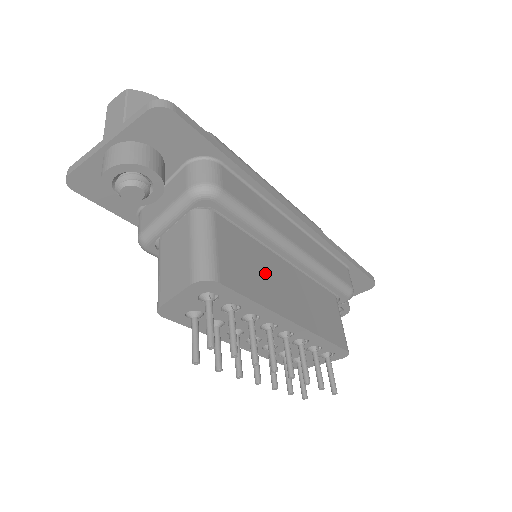
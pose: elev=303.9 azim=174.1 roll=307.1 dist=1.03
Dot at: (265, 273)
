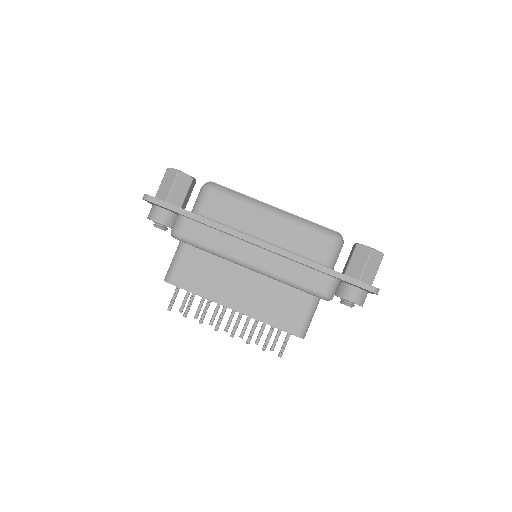
Dot at: (218, 278)
